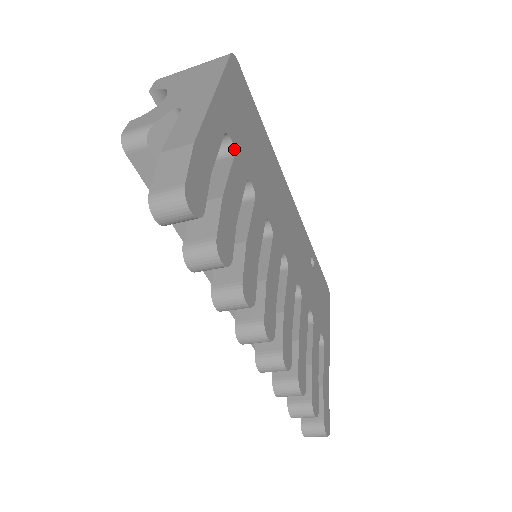
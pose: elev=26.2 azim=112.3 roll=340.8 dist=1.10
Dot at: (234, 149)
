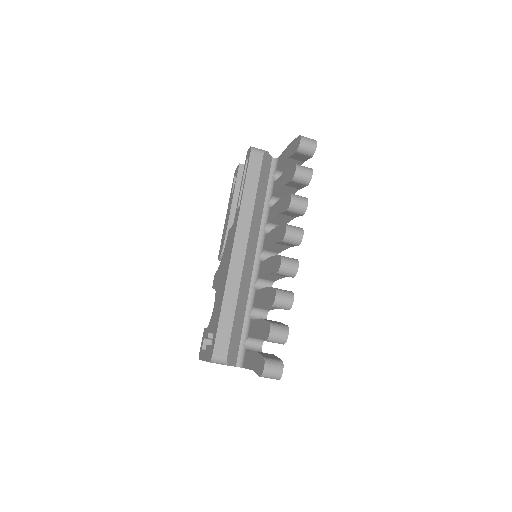
Dot at: occluded
